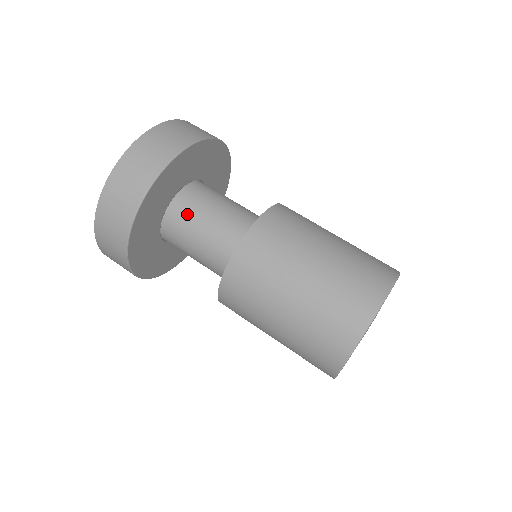
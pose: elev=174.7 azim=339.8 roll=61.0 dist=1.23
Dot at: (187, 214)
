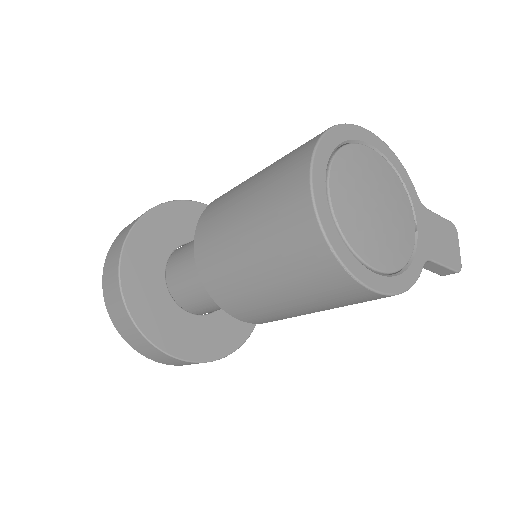
Dot at: (179, 256)
